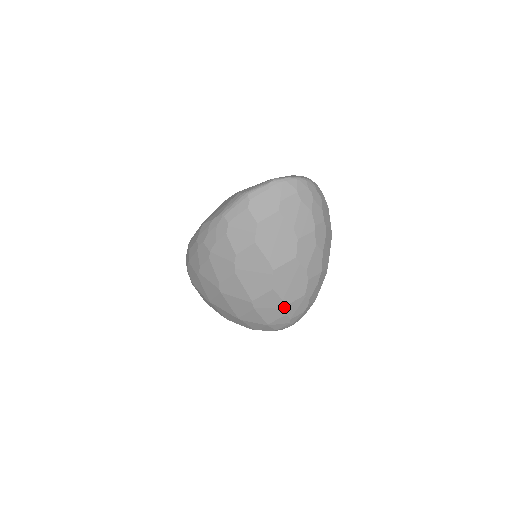
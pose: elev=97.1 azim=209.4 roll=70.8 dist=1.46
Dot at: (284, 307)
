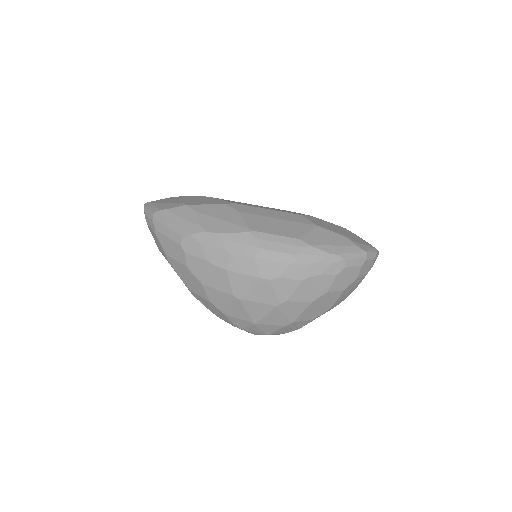
Dot at: (297, 329)
